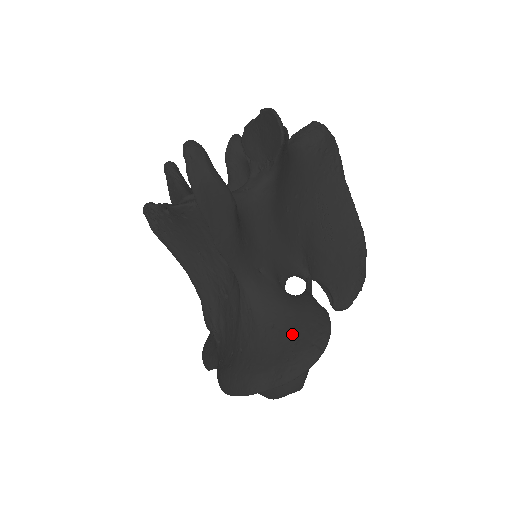
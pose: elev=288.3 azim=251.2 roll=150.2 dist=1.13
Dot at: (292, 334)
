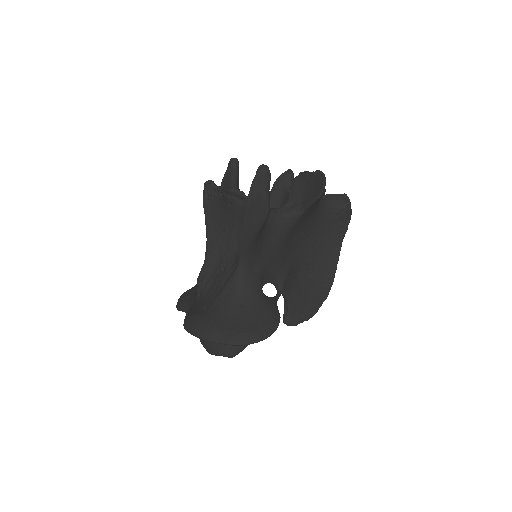
Dot at: (251, 318)
